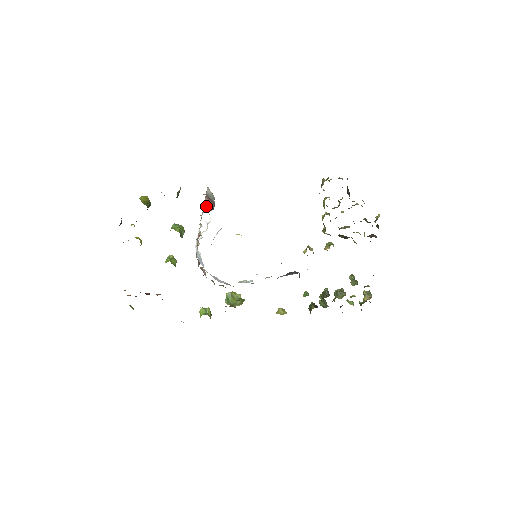
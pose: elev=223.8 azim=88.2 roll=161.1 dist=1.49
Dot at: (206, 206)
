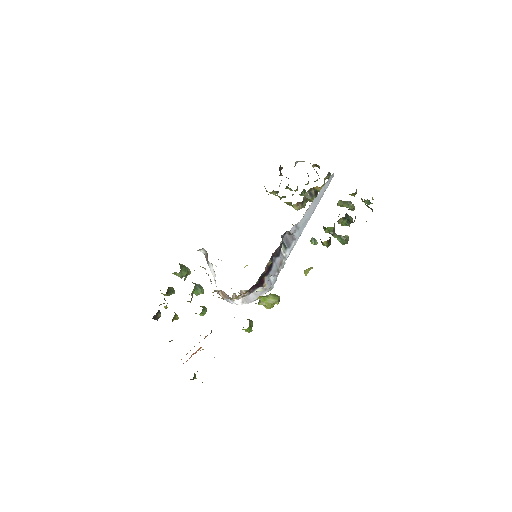
Dot at: (208, 263)
